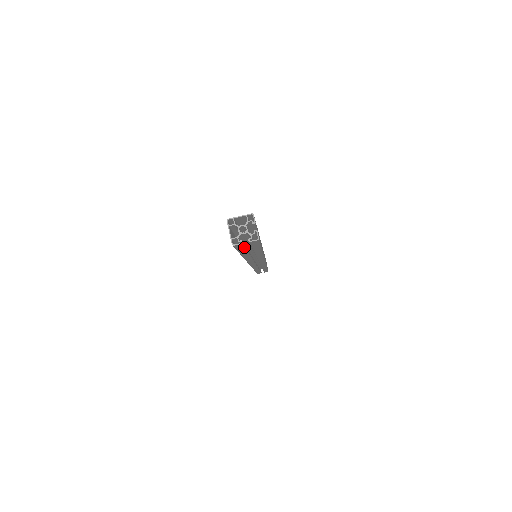
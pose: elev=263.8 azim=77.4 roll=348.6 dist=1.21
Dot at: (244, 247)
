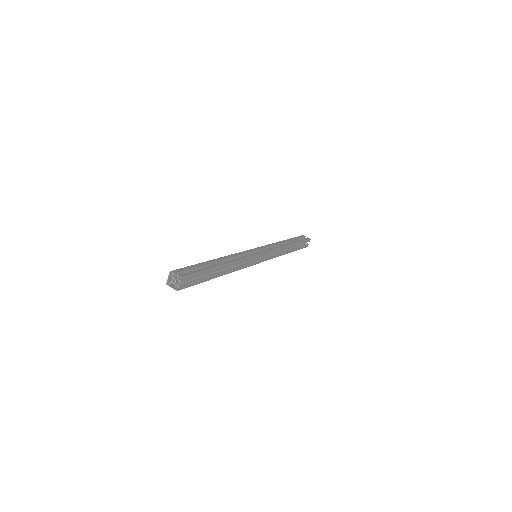
Dot at: (191, 283)
